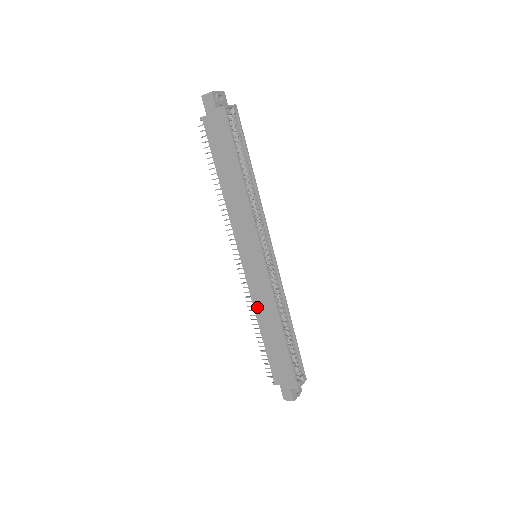
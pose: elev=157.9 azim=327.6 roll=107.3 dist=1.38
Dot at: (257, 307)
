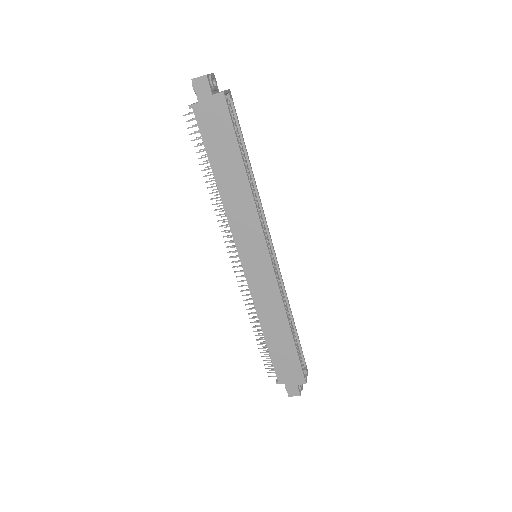
Dot at: (260, 309)
